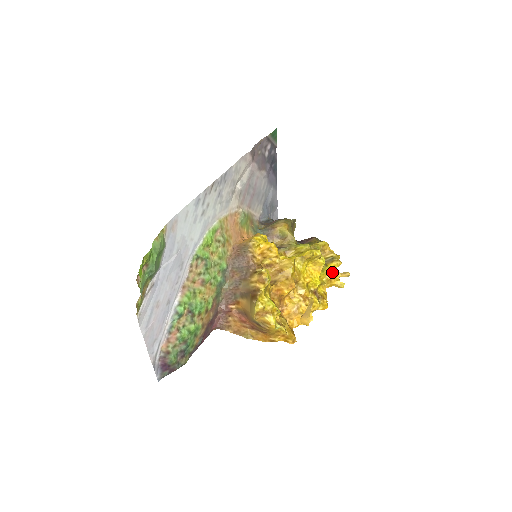
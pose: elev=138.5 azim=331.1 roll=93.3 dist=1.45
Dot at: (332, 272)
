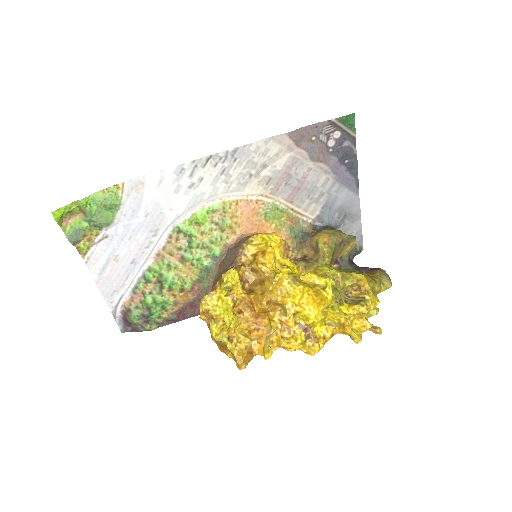
Dot at: (348, 316)
